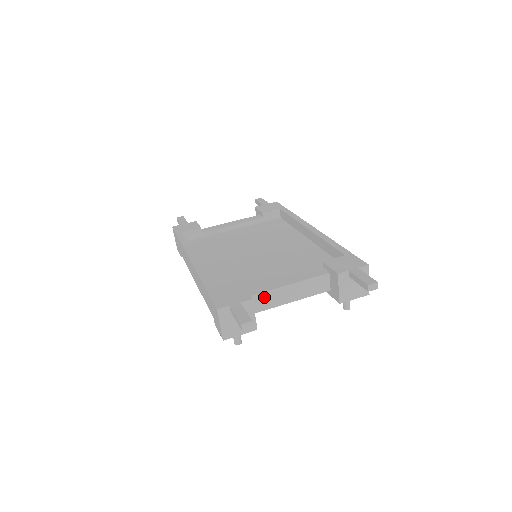
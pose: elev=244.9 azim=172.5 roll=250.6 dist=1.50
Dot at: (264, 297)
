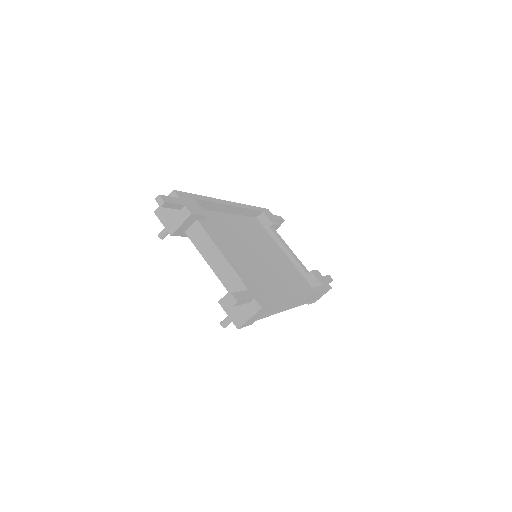
Dot at: (202, 234)
